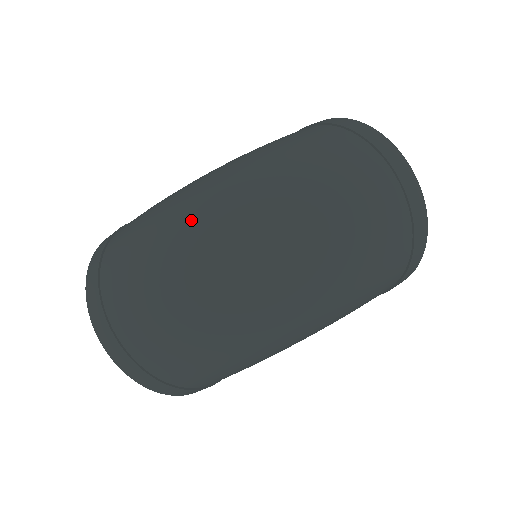
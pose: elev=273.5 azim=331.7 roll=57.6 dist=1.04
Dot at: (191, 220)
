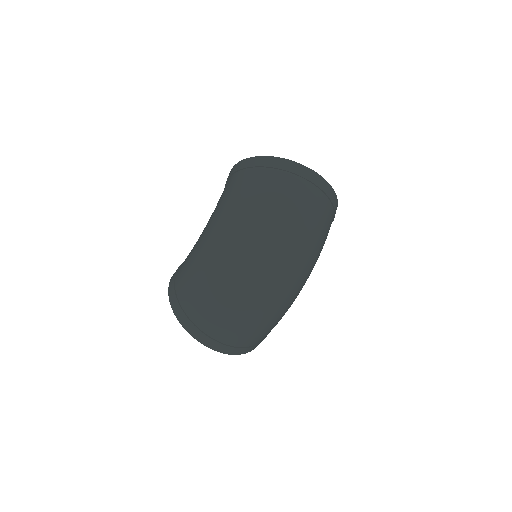
Dot at: (230, 272)
